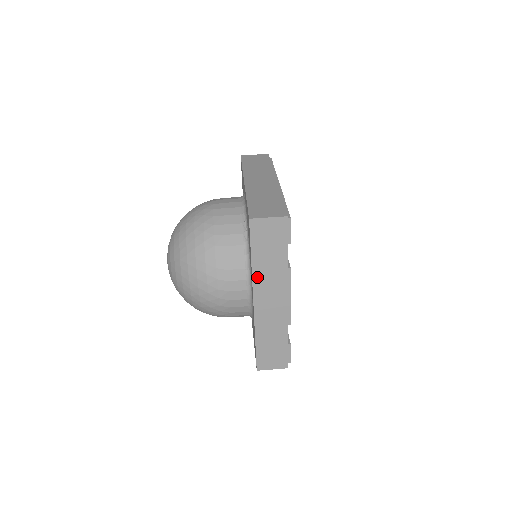
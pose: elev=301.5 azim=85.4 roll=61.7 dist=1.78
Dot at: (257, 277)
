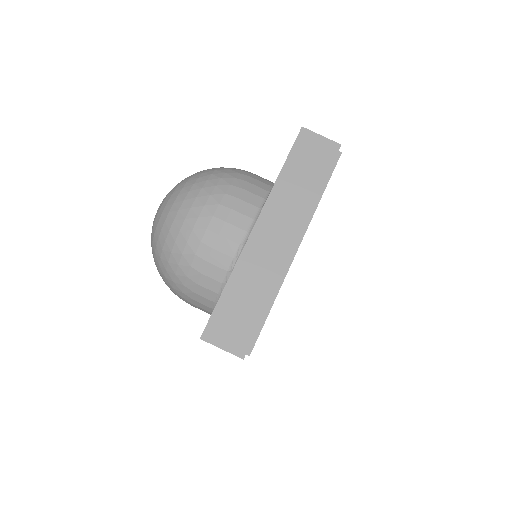
Dot at: occluded
